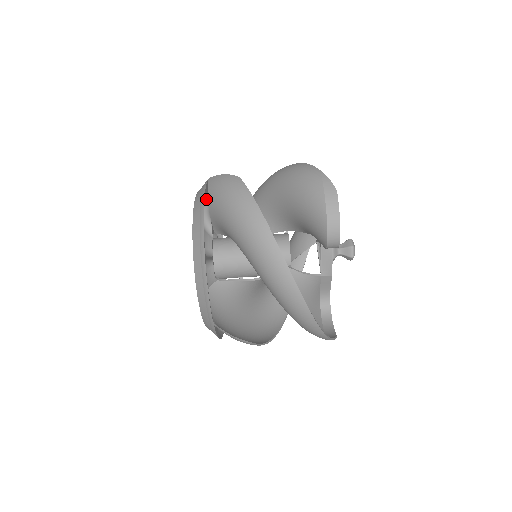
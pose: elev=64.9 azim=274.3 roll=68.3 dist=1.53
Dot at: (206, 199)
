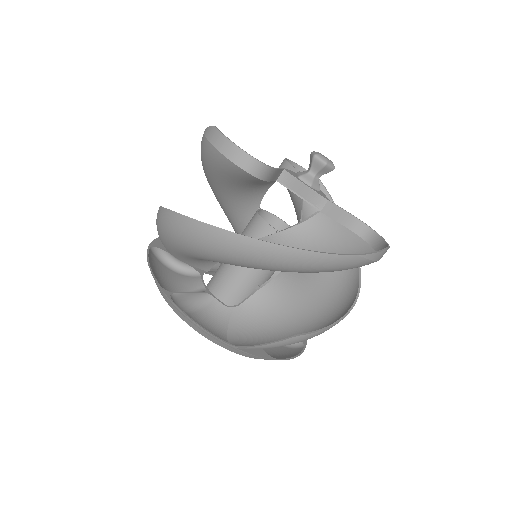
Dot at: (163, 251)
